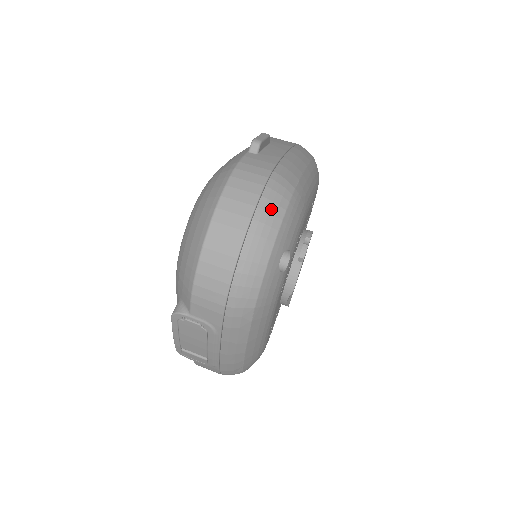
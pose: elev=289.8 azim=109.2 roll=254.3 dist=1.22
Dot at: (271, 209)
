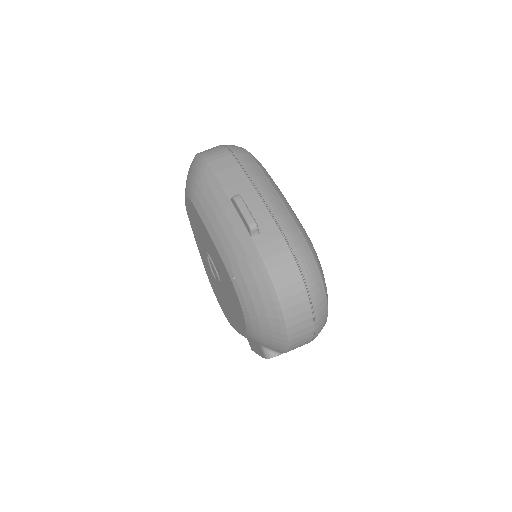
Dot at: (314, 281)
